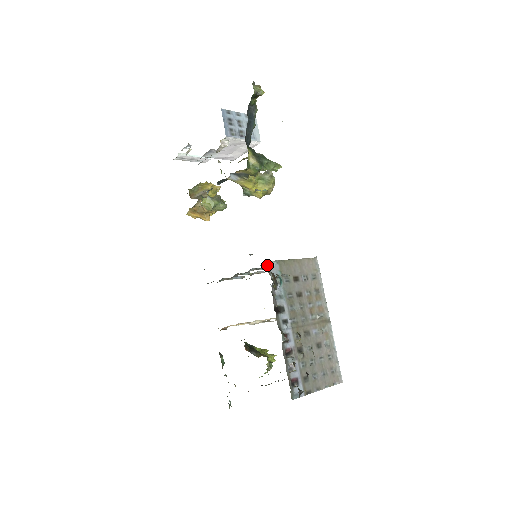
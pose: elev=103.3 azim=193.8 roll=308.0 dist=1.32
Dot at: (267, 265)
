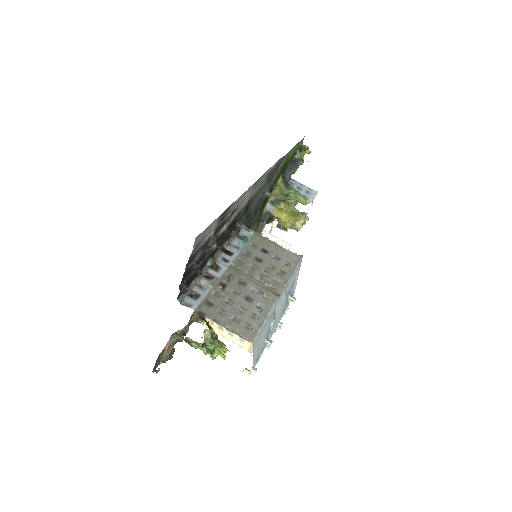
Dot at: occluded
